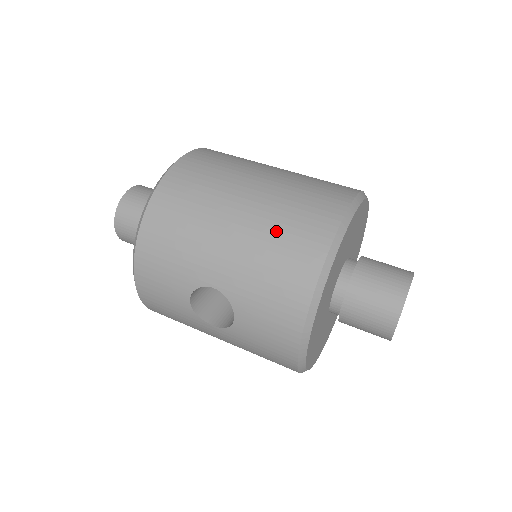
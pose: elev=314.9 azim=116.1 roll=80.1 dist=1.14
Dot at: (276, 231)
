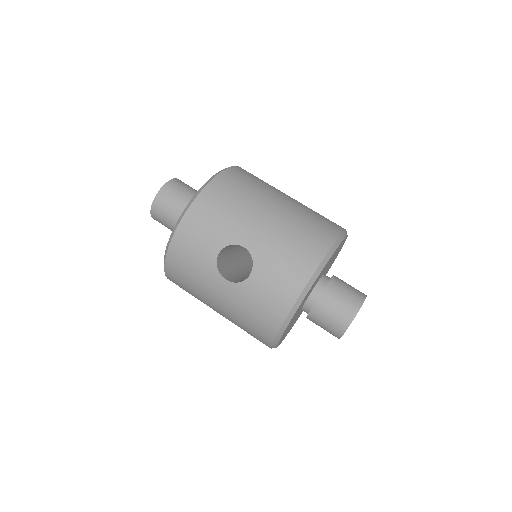
Dot at: (300, 224)
